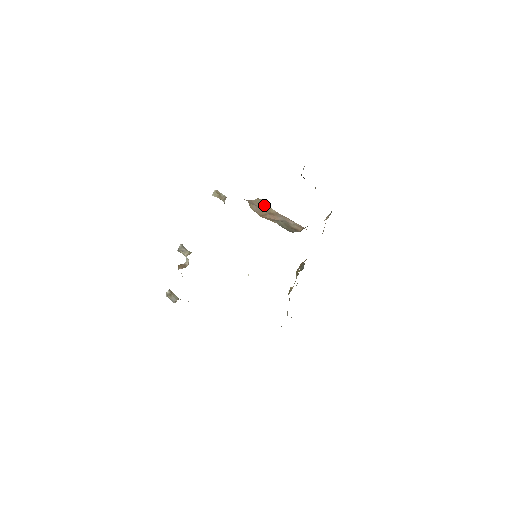
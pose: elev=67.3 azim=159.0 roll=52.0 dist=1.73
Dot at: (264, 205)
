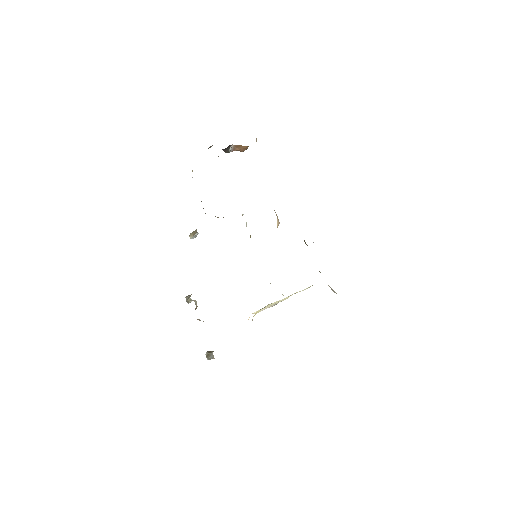
Dot at: occluded
